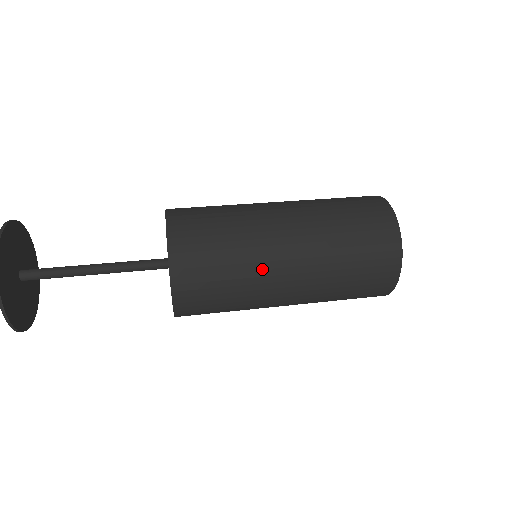
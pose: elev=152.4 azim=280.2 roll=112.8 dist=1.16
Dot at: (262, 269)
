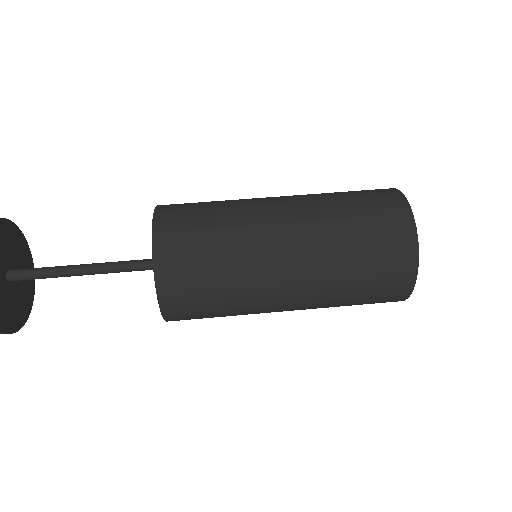
Dot at: occluded
